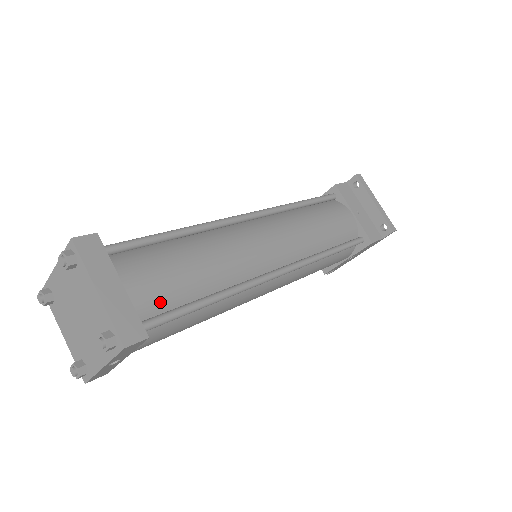
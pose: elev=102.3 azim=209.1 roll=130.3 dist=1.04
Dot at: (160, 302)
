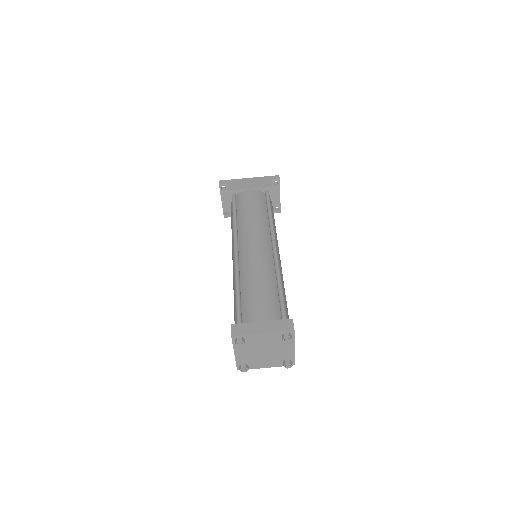
Dot at: occluded
